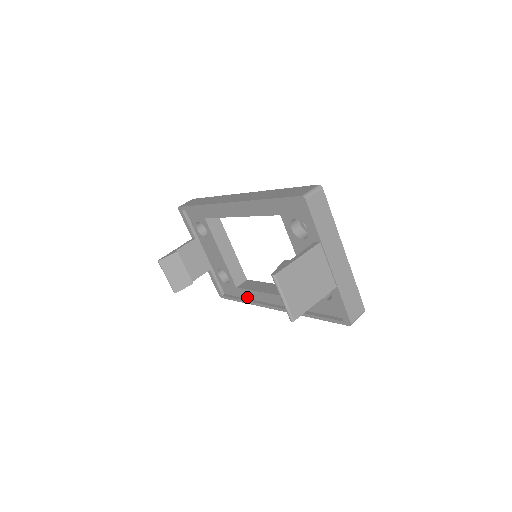
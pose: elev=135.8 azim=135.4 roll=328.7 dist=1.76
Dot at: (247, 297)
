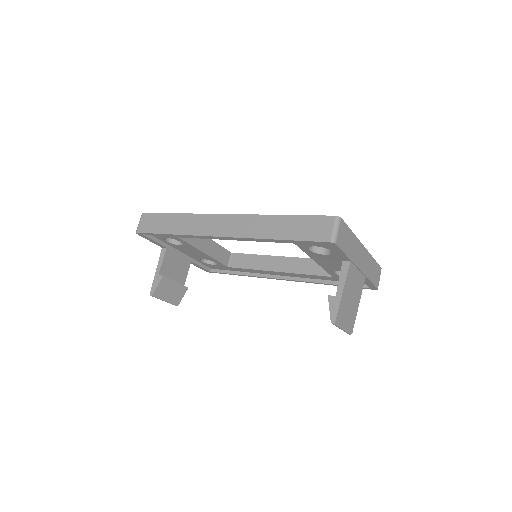
Dot at: (243, 271)
